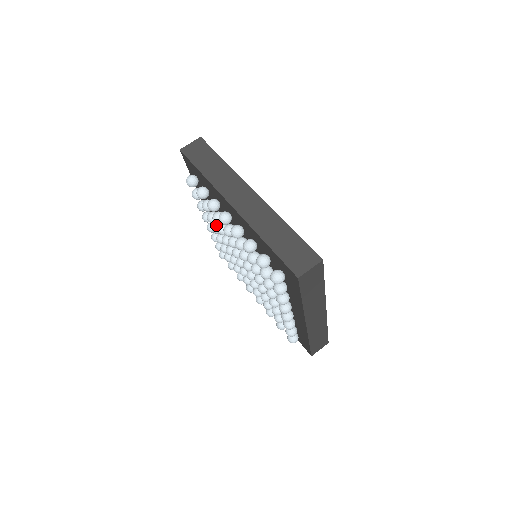
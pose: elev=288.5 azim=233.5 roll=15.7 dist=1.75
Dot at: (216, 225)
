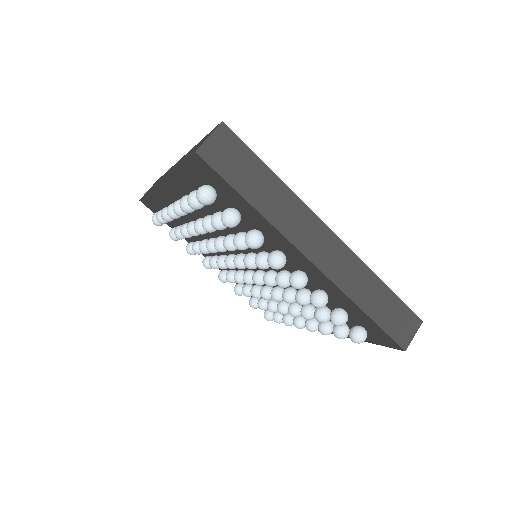
Dot at: (211, 258)
